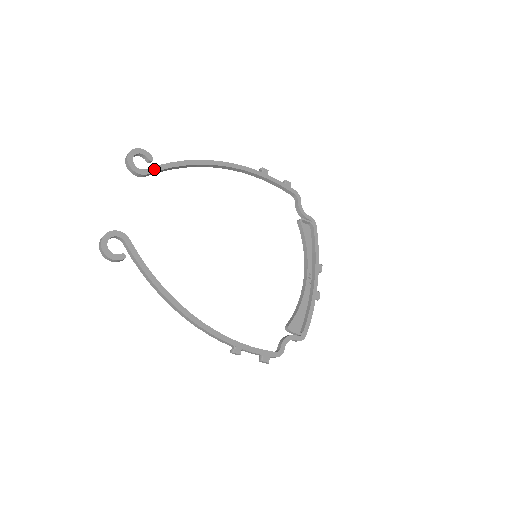
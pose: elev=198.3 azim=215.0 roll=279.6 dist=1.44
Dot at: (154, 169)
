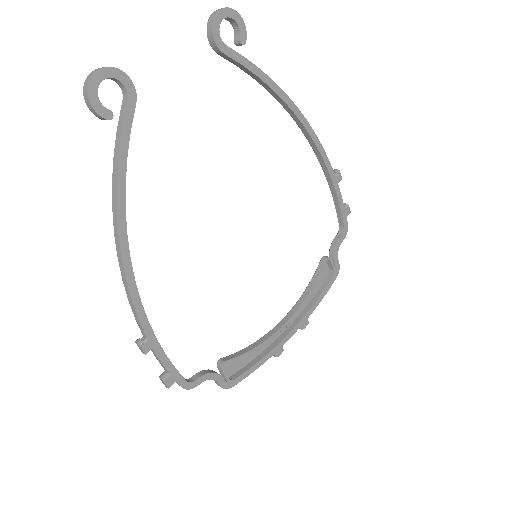
Dot at: (236, 56)
